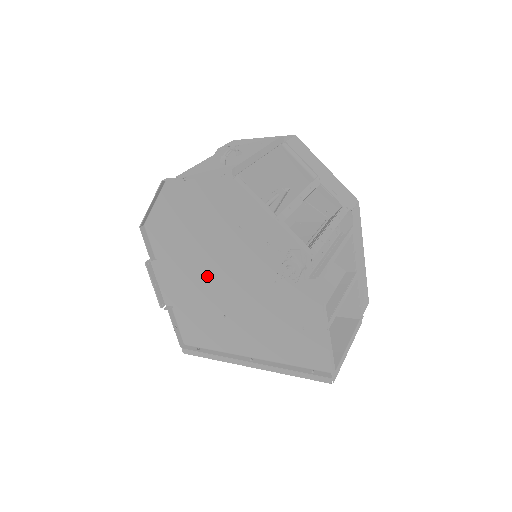
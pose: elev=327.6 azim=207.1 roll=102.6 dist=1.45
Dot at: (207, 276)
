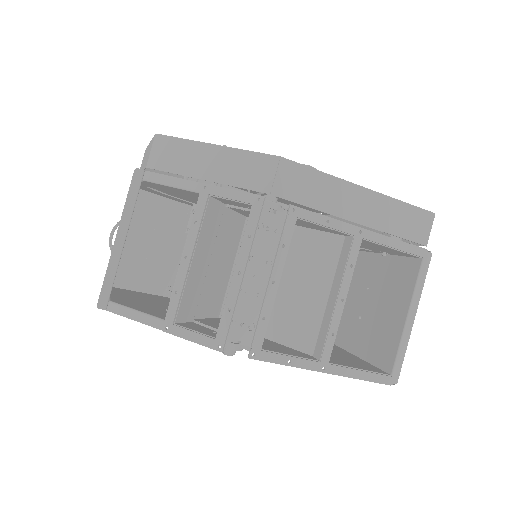
Dot at: occluded
